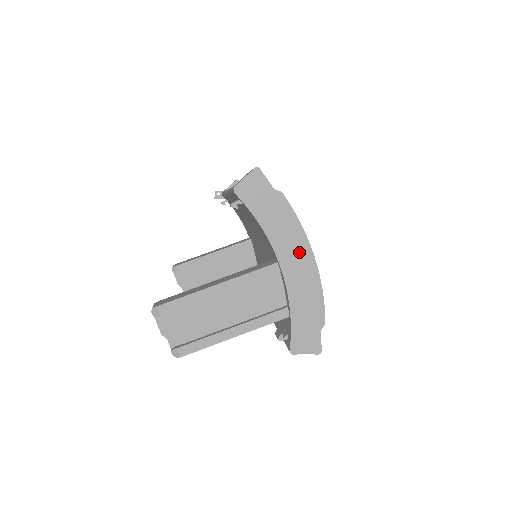
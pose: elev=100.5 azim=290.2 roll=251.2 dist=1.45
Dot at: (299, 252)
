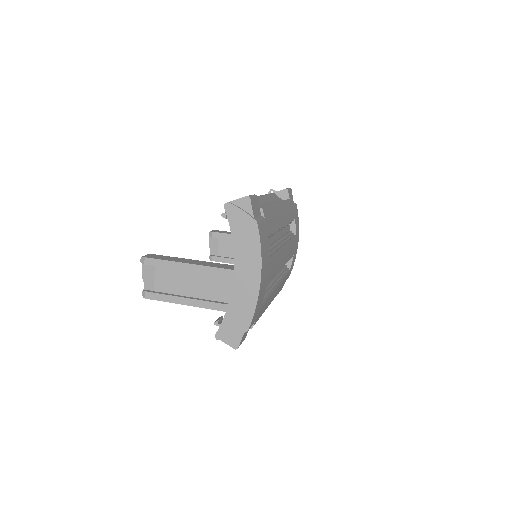
Dot at: (251, 271)
